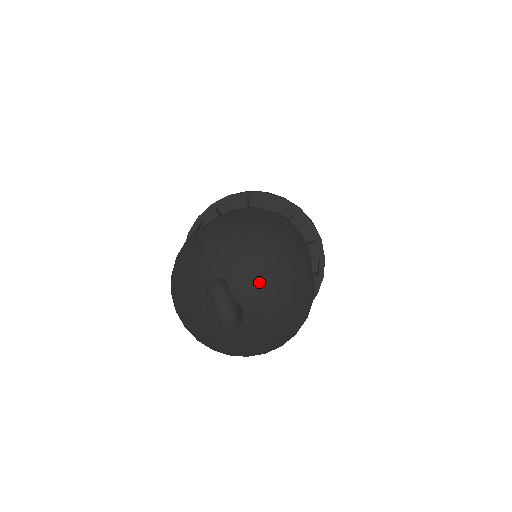
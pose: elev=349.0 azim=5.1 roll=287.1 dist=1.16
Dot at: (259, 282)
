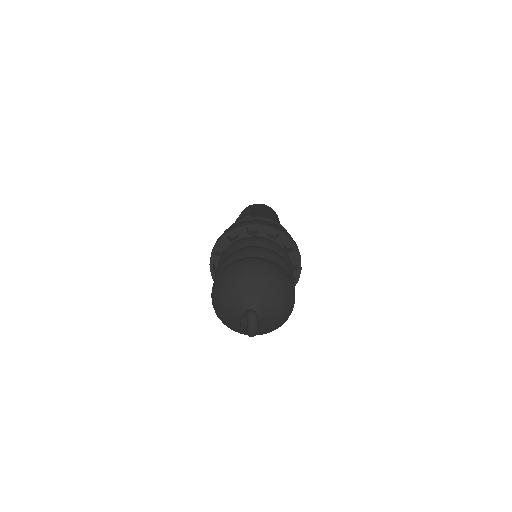
Dot at: (269, 310)
